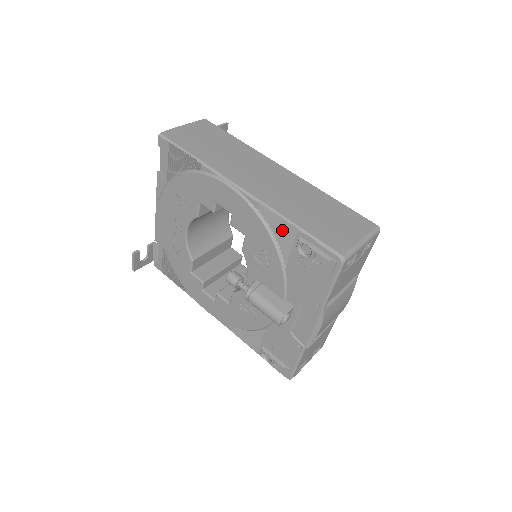
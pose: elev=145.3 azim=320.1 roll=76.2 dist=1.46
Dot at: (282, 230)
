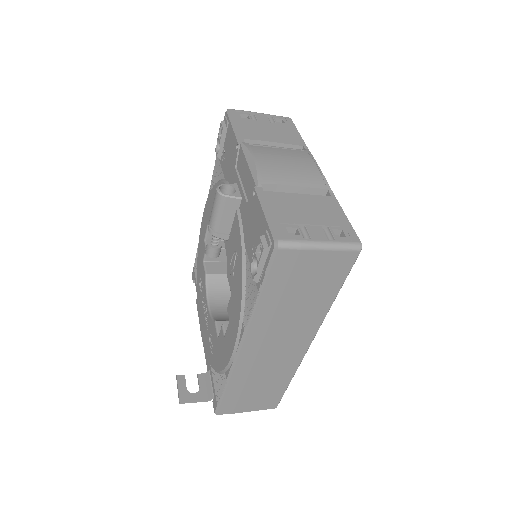
Dot at: (216, 171)
